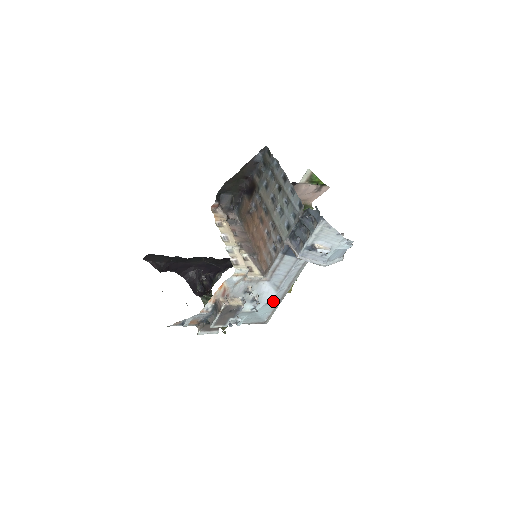
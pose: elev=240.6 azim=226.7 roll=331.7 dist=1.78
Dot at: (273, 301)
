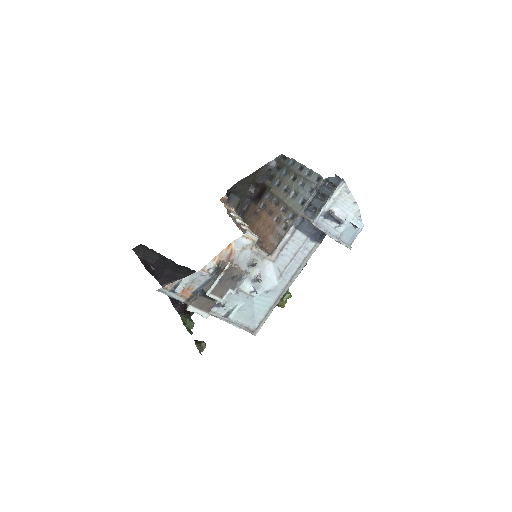
Dot at: (271, 295)
